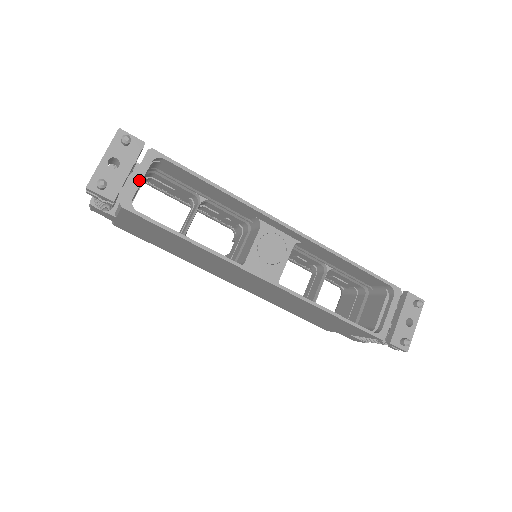
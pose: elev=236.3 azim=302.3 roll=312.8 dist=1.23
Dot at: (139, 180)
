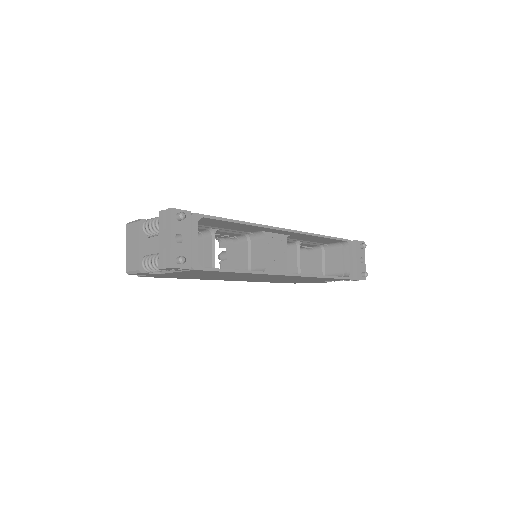
Dot at: (196, 243)
